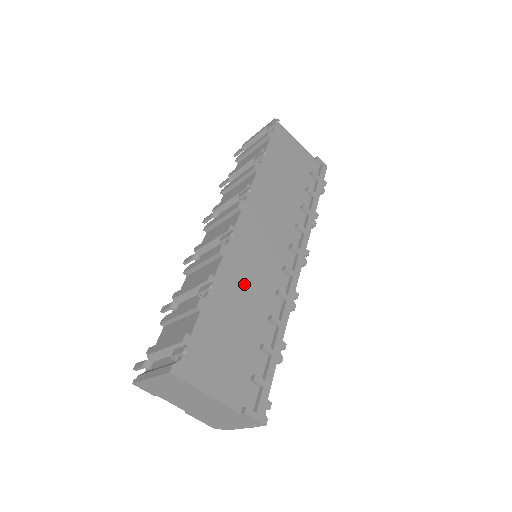
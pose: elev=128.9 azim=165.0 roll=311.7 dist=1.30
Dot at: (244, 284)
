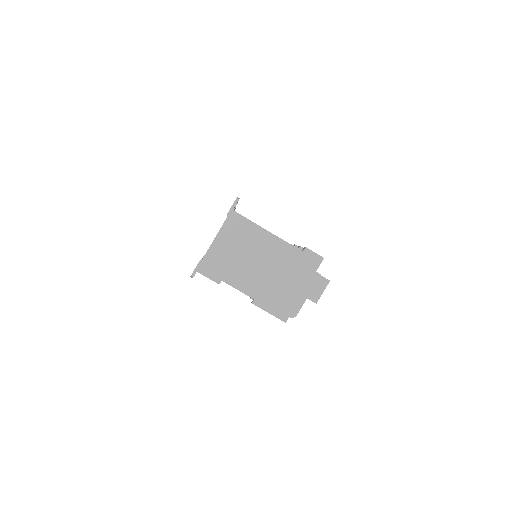
Dot at: occluded
